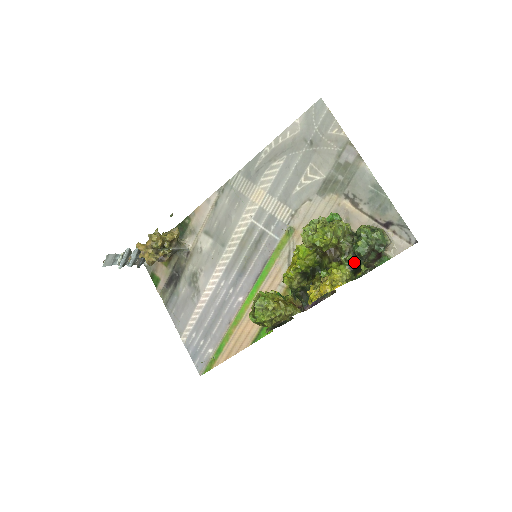
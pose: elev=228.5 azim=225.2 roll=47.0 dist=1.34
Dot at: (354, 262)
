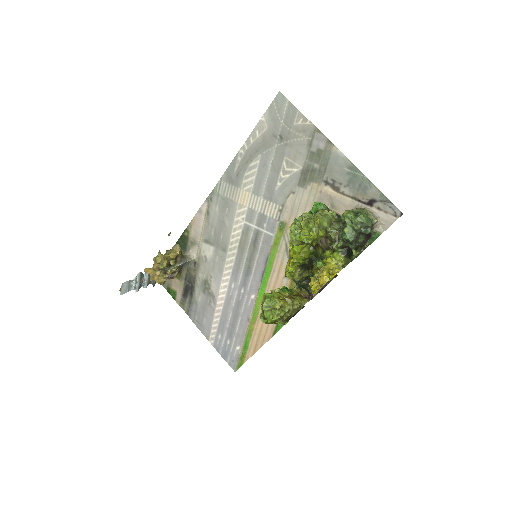
Dot at: (346, 247)
